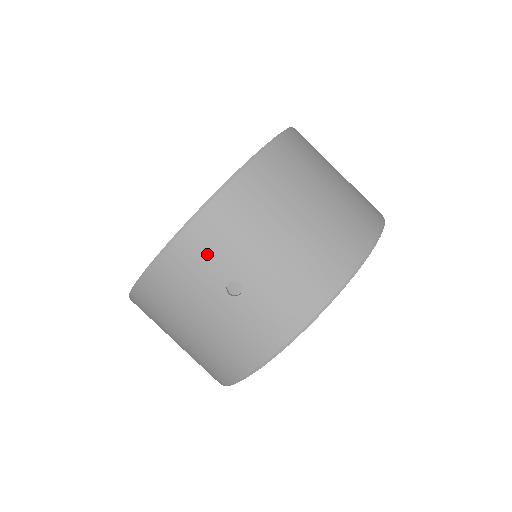
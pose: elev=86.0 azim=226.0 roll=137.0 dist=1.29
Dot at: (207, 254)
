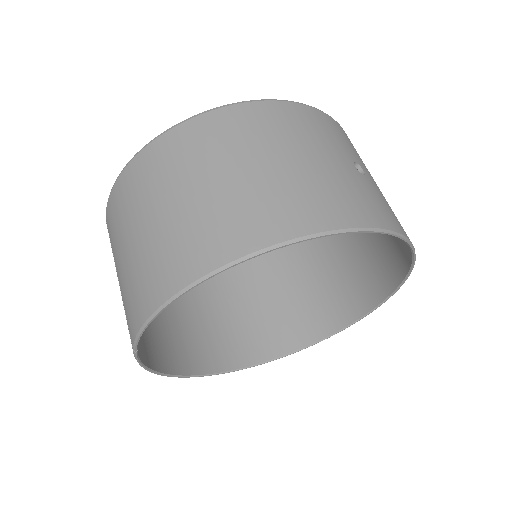
Dot at: (344, 139)
